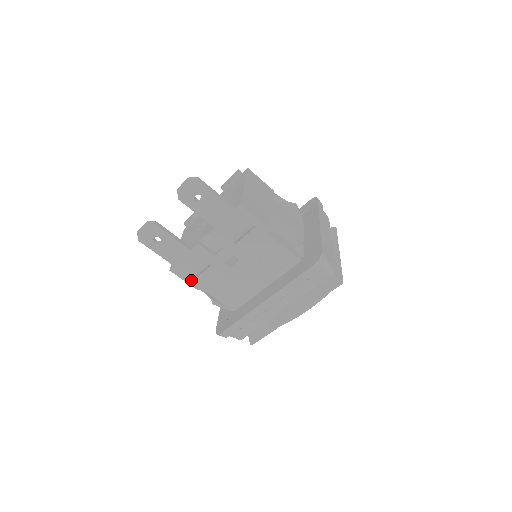
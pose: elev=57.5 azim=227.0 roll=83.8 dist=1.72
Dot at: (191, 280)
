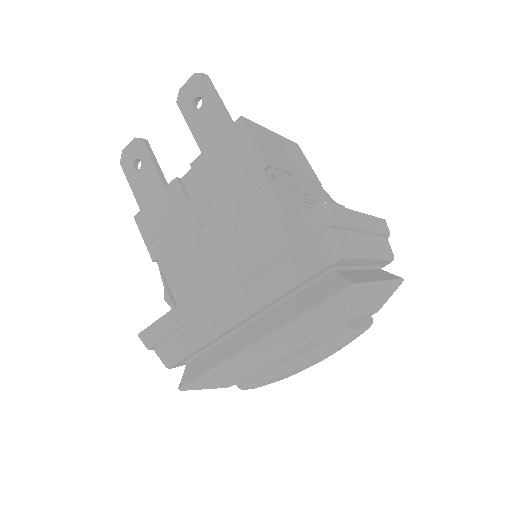
Dot at: (151, 240)
